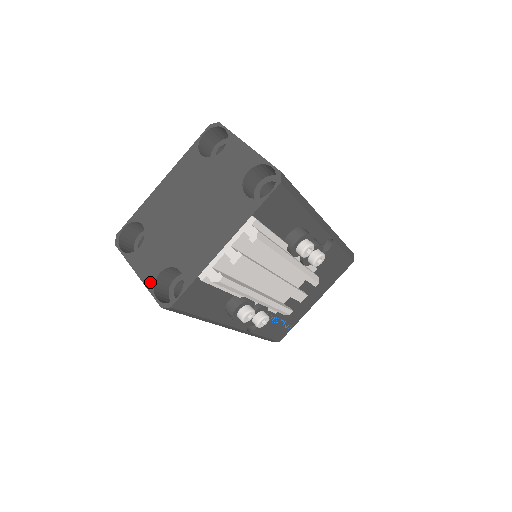
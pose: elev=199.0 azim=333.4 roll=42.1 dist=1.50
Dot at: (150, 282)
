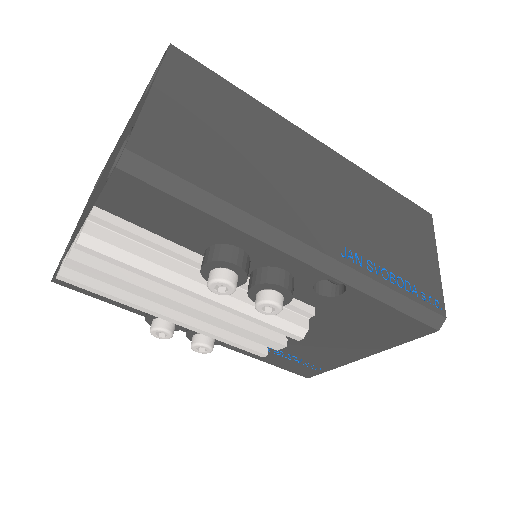
Dot at: (69, 242)
